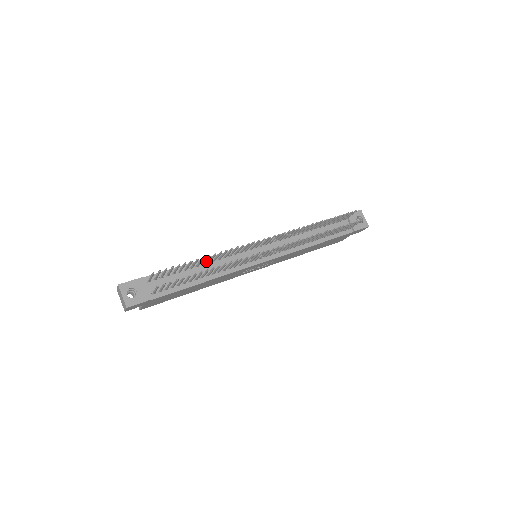
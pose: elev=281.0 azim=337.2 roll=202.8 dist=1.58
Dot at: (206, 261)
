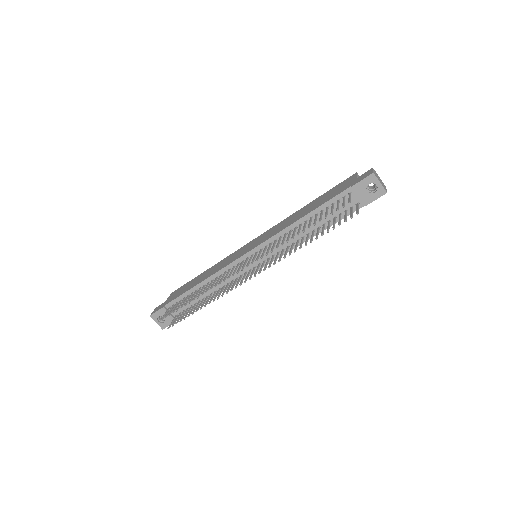
Dot at: (207, 282)
